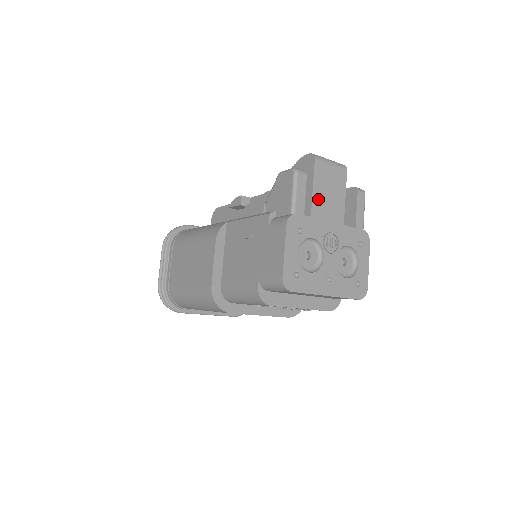
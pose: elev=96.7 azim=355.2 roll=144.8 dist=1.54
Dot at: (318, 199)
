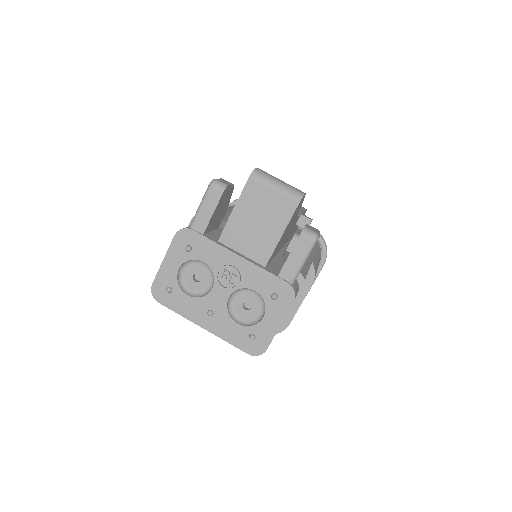
Dot at: (237, 223)
